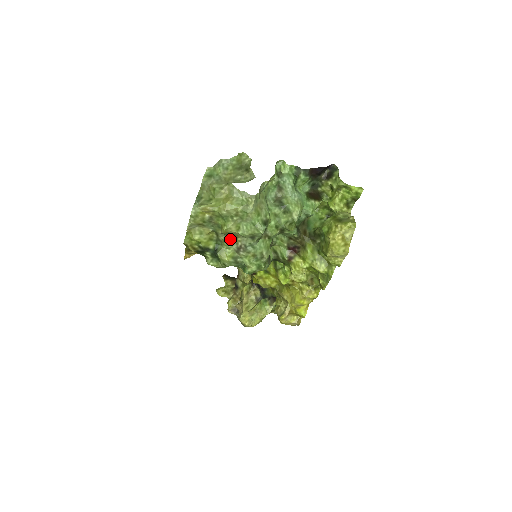
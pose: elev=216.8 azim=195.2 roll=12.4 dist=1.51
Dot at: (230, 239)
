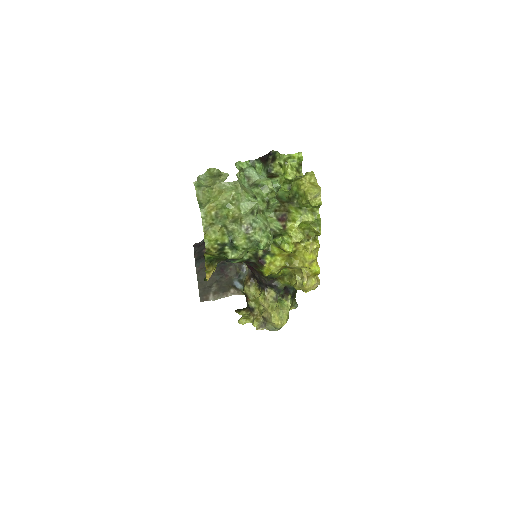
Dot at: (237, 225)
